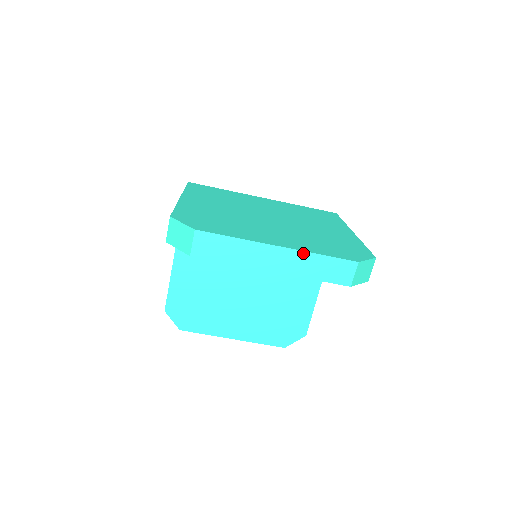
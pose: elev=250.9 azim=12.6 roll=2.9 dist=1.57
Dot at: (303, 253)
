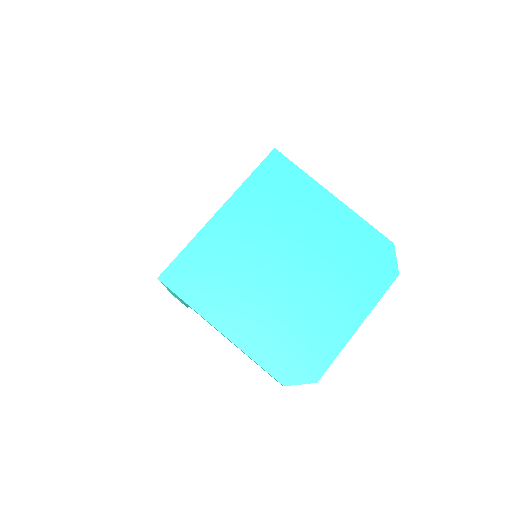
Dot at: occluded
